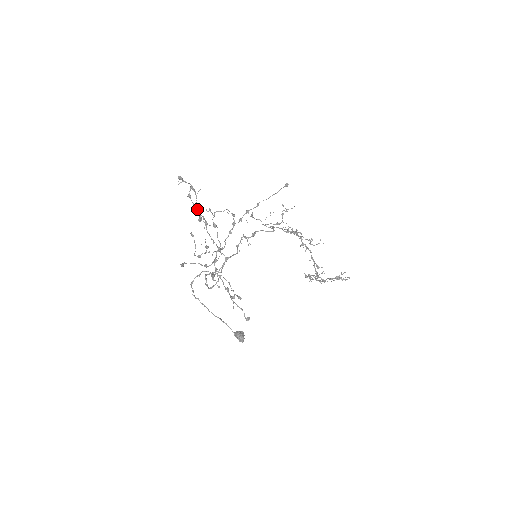
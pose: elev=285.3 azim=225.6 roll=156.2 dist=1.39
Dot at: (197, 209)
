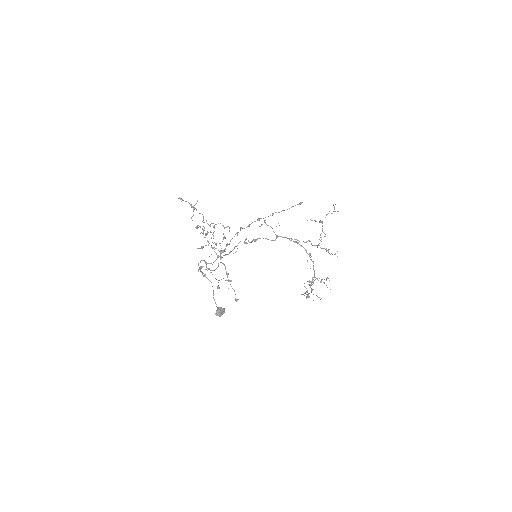
Dot at: occluded
